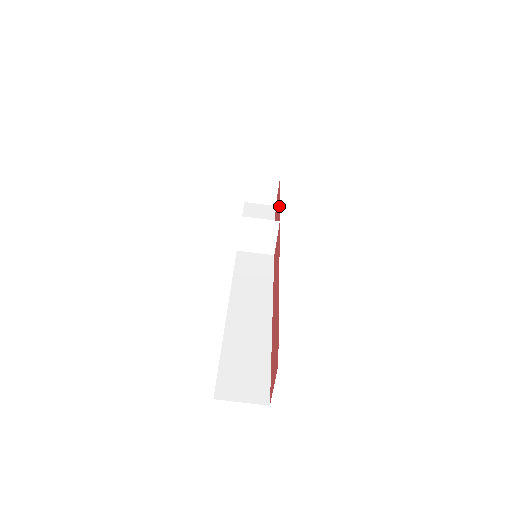
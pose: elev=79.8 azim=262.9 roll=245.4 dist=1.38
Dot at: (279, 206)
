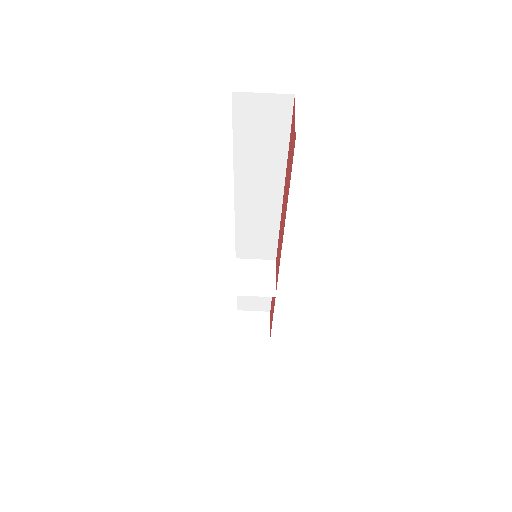
Dot at: occluded
